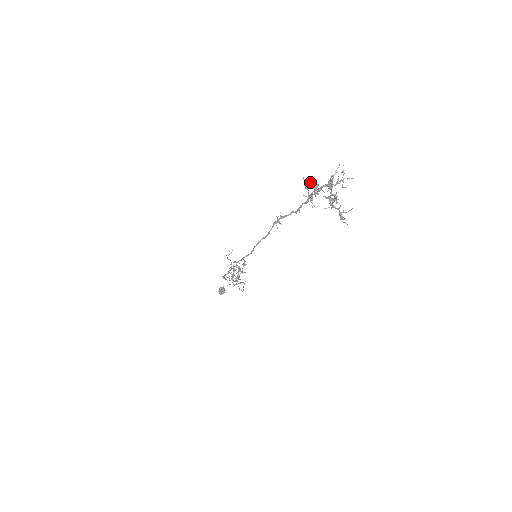
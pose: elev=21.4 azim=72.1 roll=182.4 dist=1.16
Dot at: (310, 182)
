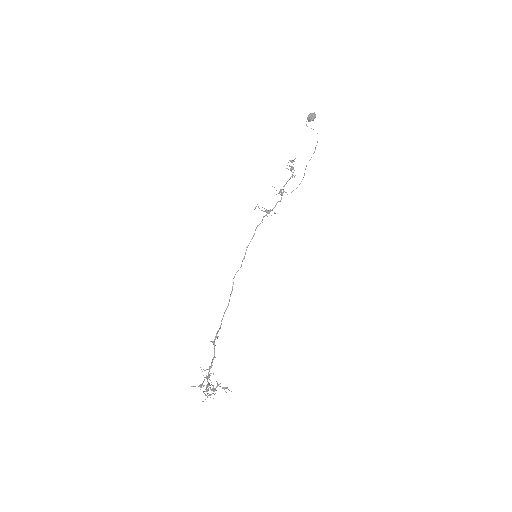
Dot at: occluded
